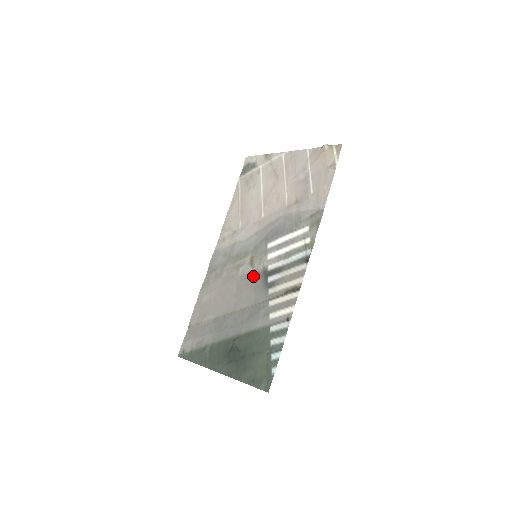
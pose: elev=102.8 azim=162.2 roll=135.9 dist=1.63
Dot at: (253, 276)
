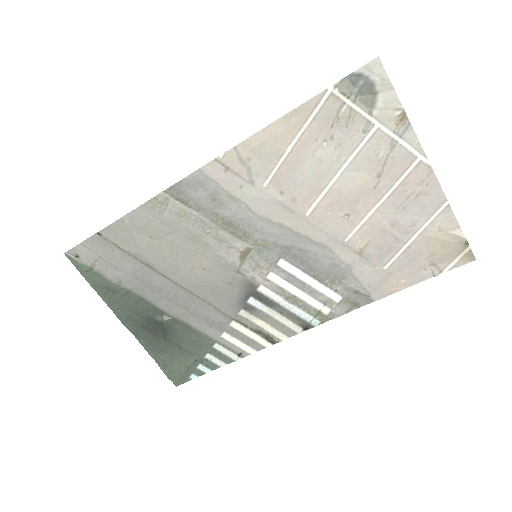
Dot at: (234, 275)
